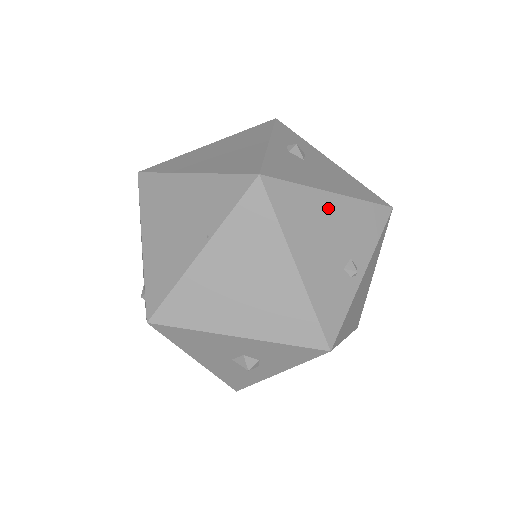
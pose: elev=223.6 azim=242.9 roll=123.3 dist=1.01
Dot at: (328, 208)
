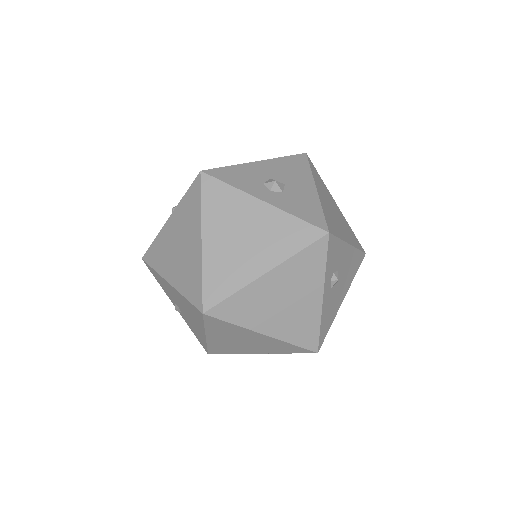
Dot at: occluded
